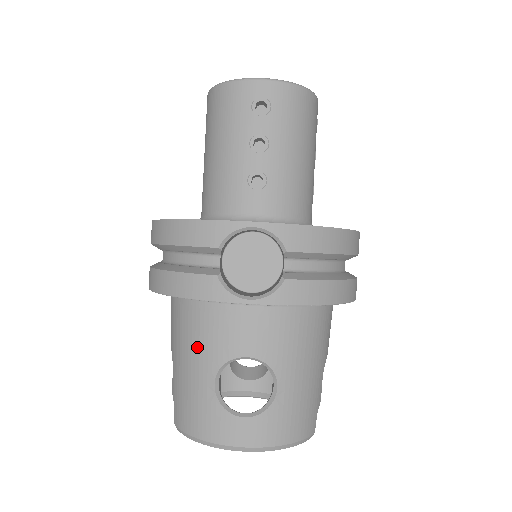
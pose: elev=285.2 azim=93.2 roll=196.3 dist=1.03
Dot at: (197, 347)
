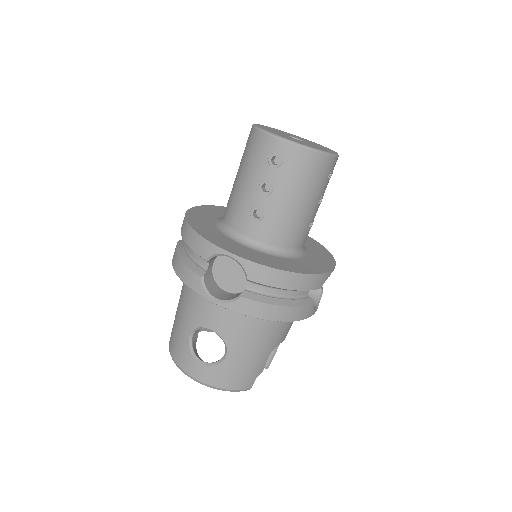
Dot at: (187, 309)
